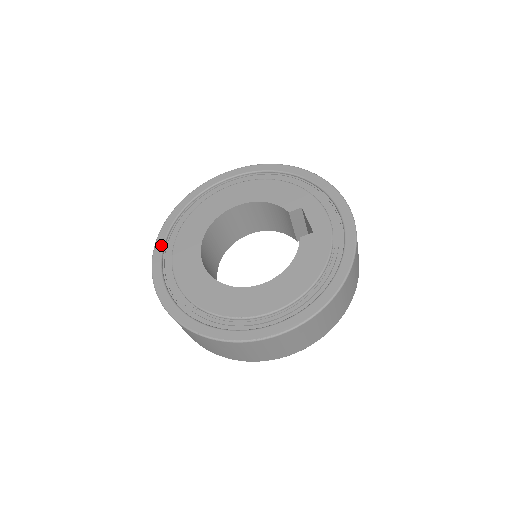
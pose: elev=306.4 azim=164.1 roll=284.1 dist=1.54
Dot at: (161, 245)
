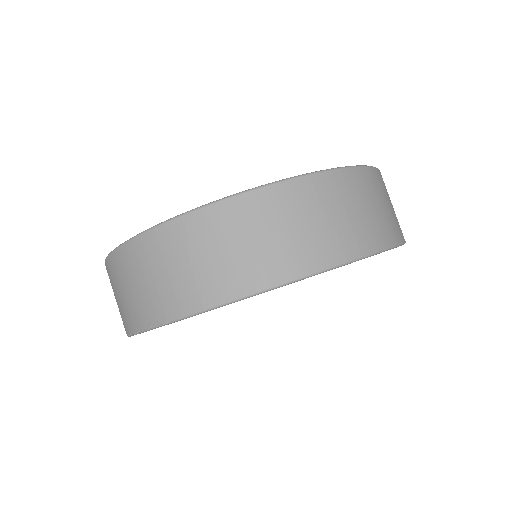
Dot at: occluded
